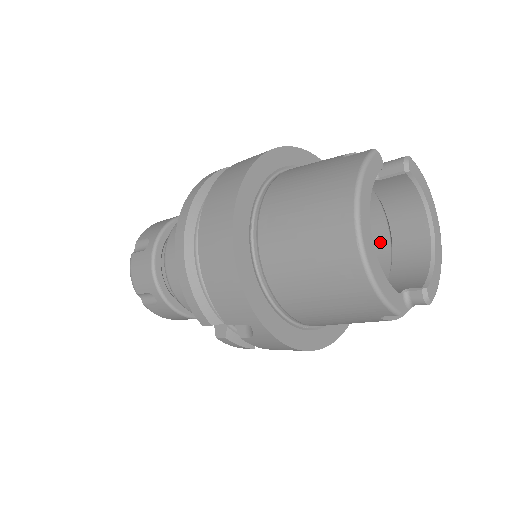
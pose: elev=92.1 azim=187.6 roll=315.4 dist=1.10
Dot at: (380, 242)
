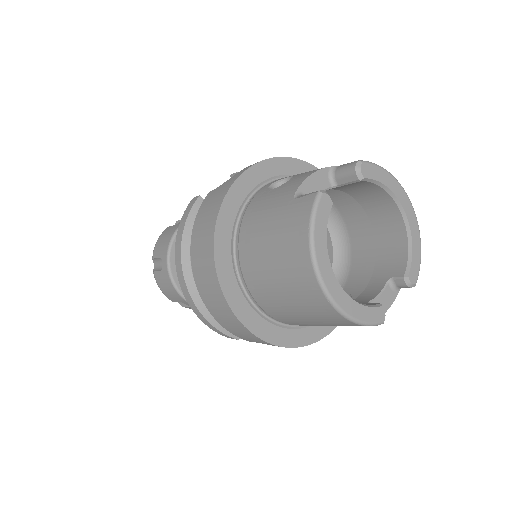
Dot at: (362, 220)
